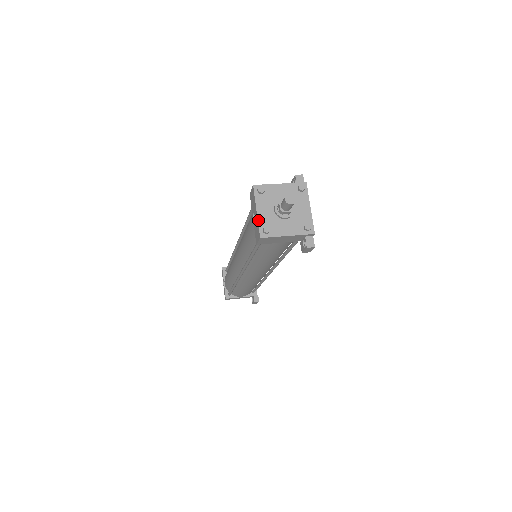
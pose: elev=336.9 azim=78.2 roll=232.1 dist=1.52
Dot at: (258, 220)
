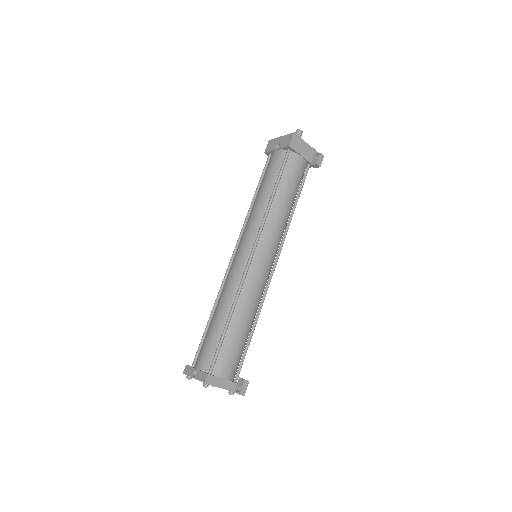
Dot at: (285, 135)
